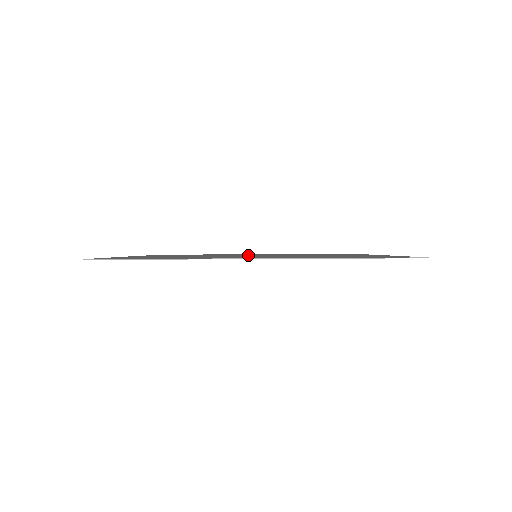
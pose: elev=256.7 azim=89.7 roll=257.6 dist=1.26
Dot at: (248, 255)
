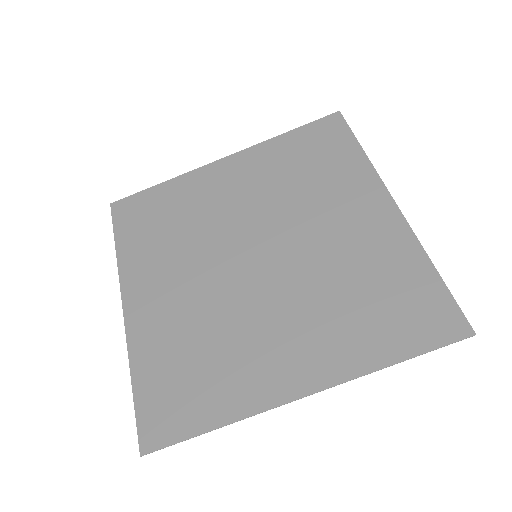
Dot at: (242, 245)
